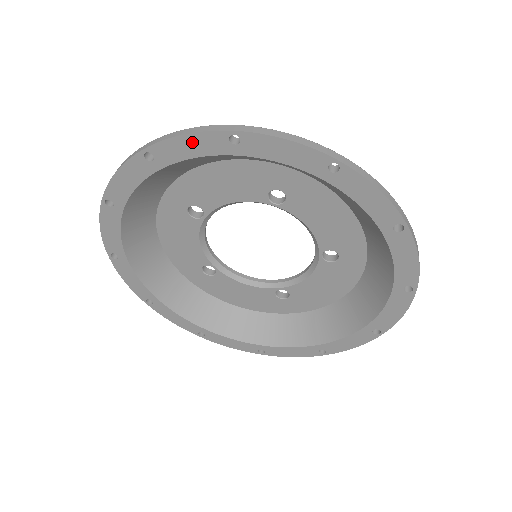
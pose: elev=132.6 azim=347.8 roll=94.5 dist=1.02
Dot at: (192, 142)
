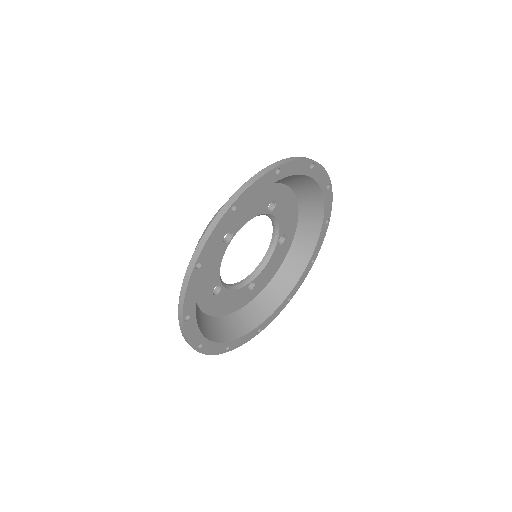
Dot at: (190, 291)
